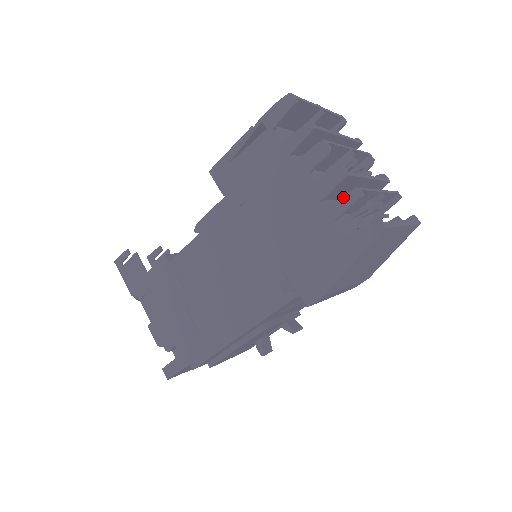
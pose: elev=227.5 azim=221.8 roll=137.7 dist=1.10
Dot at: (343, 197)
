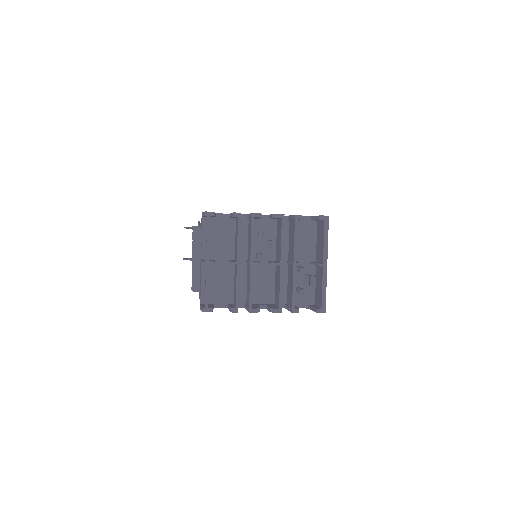
Dot at: occluded
